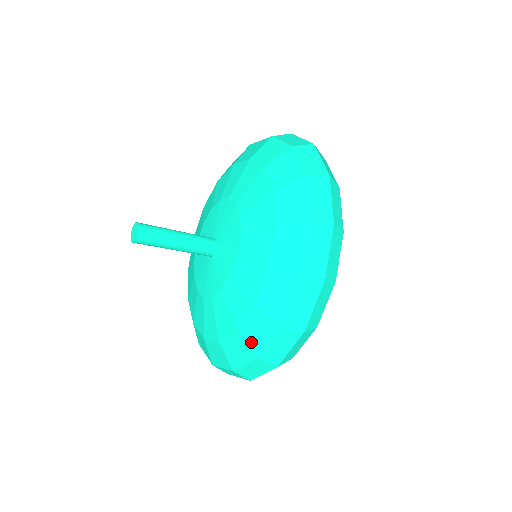
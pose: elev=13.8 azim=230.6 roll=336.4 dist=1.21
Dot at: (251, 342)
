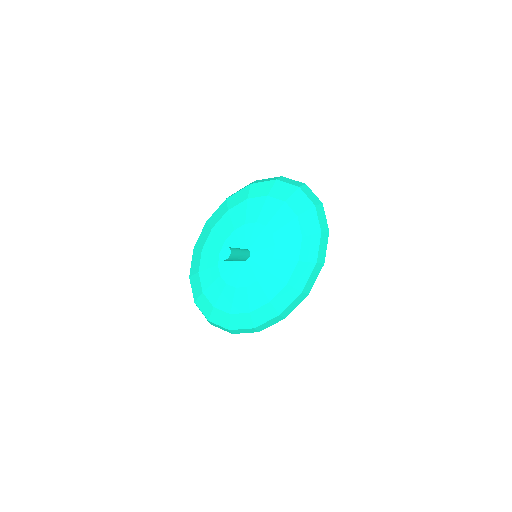
Dot at: (255, 320)
